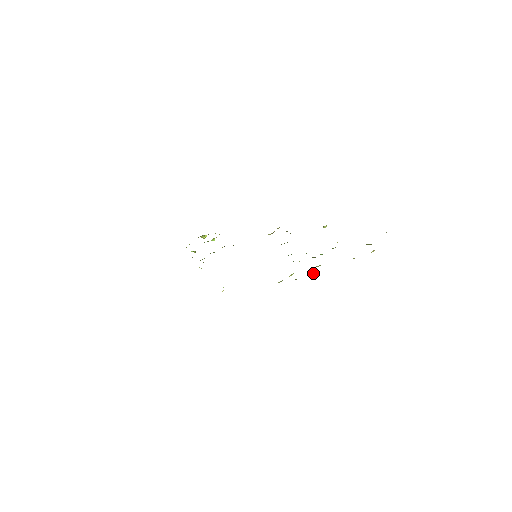
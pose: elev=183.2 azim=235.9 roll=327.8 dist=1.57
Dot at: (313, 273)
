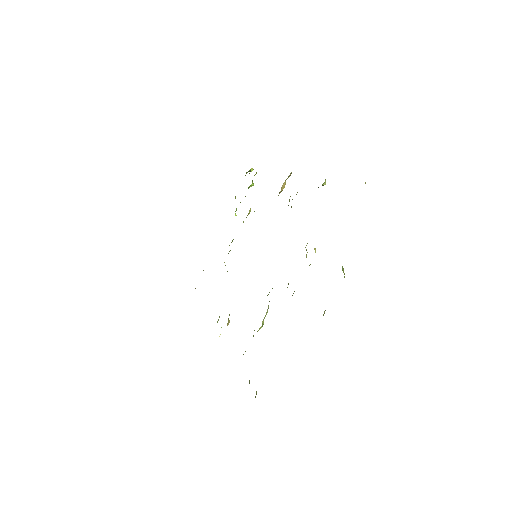
Dot at: occluded
